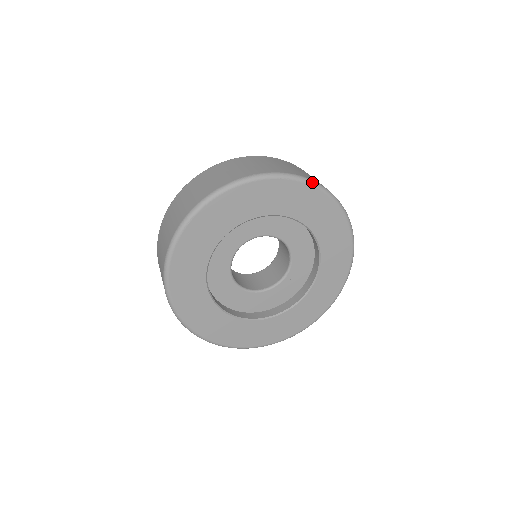
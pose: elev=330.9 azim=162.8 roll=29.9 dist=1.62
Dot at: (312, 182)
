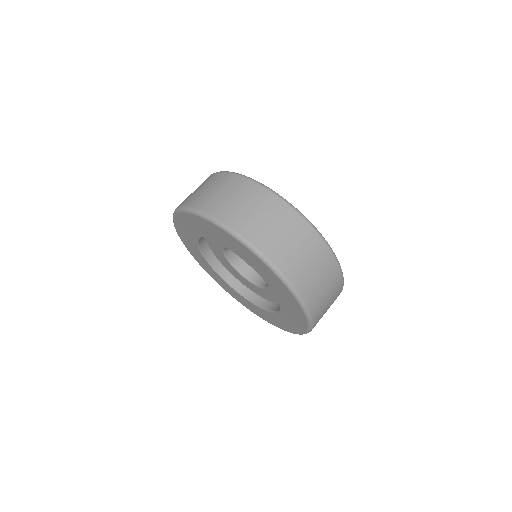
Dot at: (224, 228)
